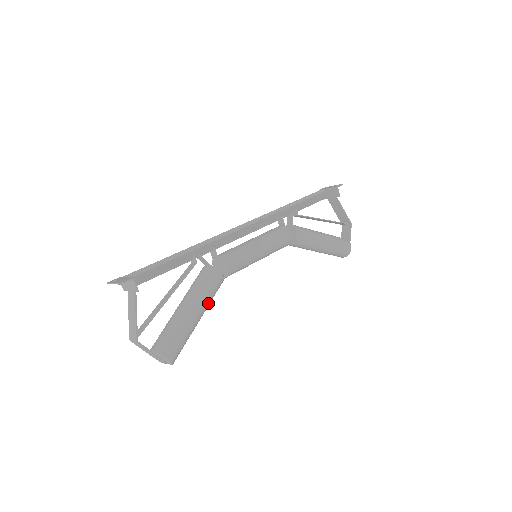
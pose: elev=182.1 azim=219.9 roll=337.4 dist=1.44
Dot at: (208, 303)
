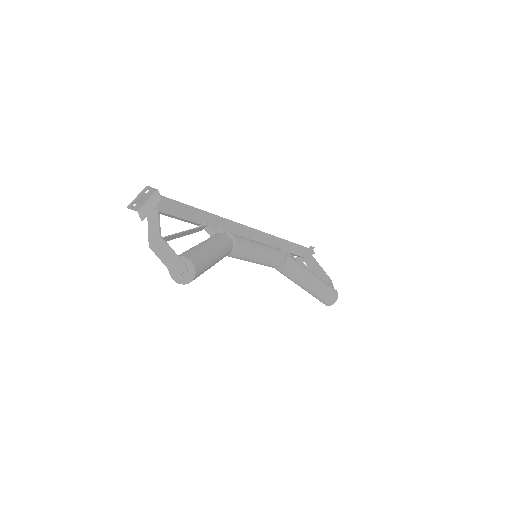
Dot at: (222, 251)
